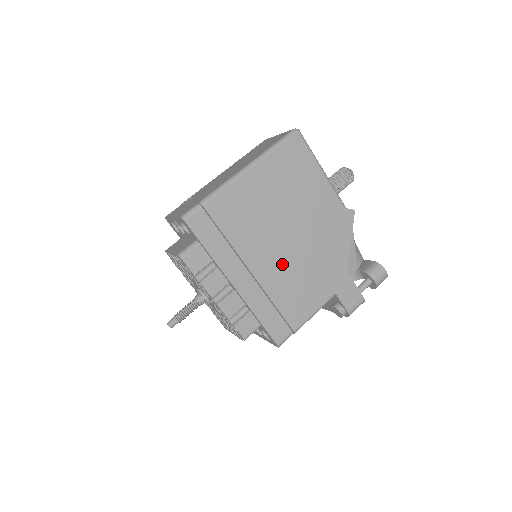
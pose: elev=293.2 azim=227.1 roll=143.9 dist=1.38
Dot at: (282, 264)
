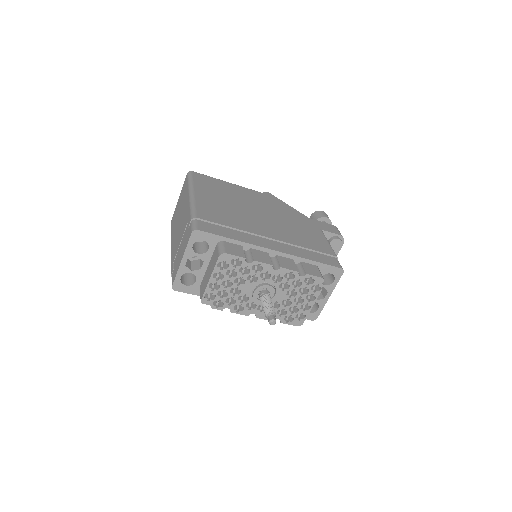
Dot at: (277, 228)
